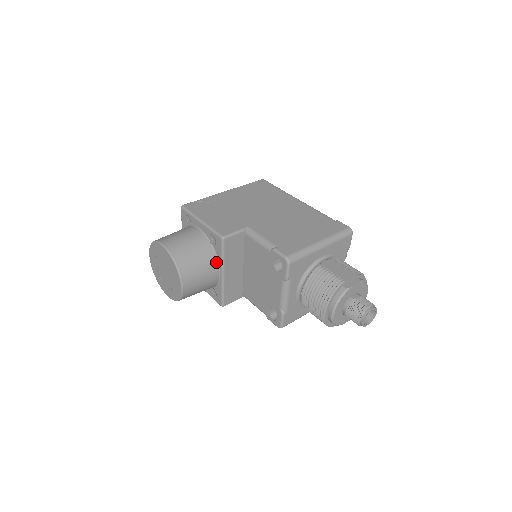
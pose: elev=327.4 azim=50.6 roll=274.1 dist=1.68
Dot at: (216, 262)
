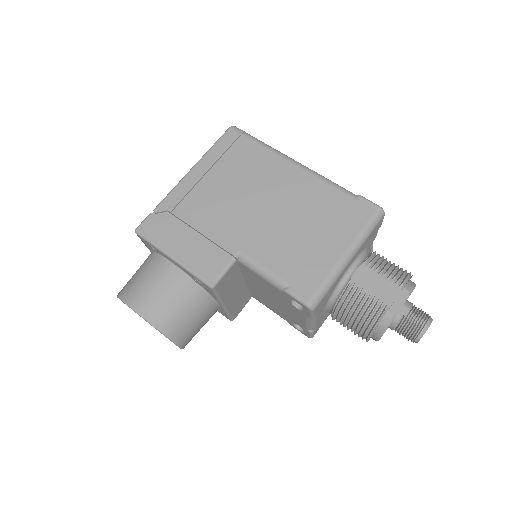
Dot at: (211, 300)
